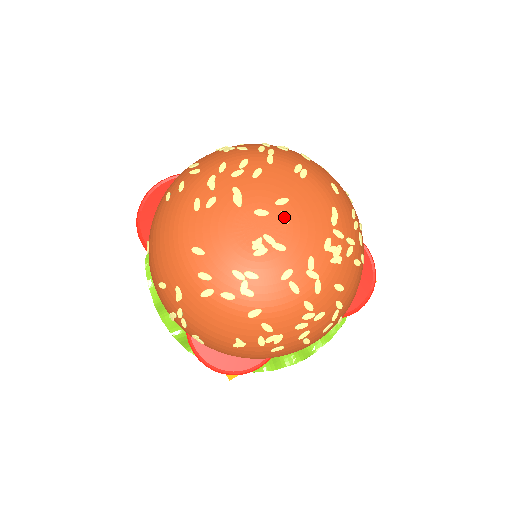
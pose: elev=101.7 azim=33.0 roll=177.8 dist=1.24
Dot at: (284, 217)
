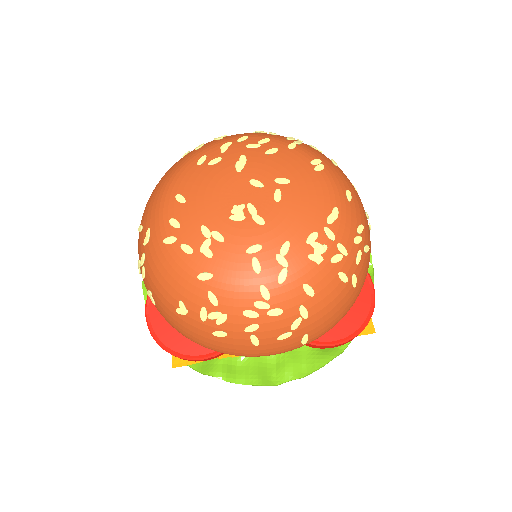
Dot at: (277, 194)
